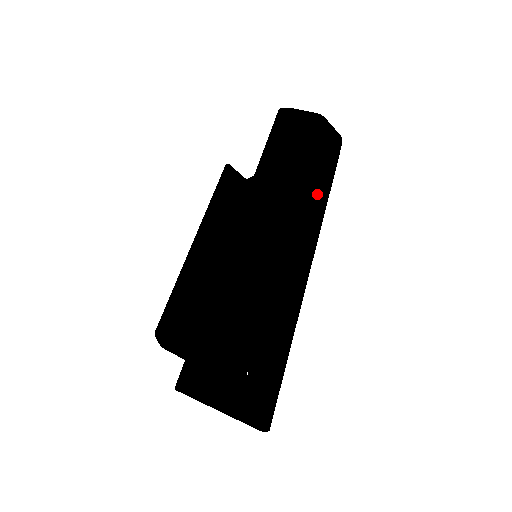
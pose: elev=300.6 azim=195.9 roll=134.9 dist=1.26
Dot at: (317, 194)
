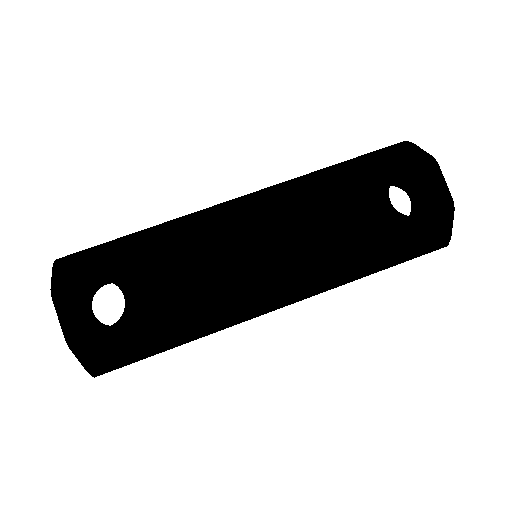
Dot at: (339, 225)
